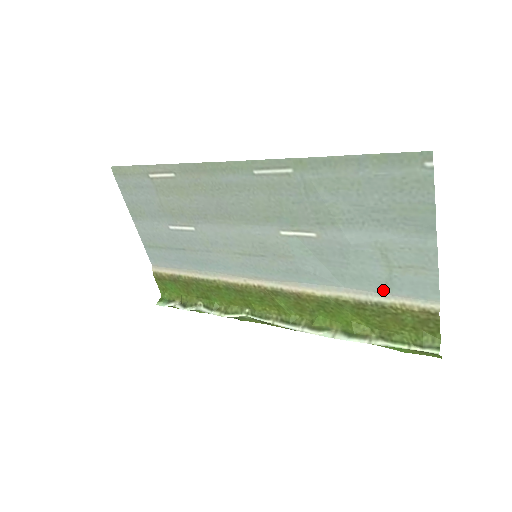
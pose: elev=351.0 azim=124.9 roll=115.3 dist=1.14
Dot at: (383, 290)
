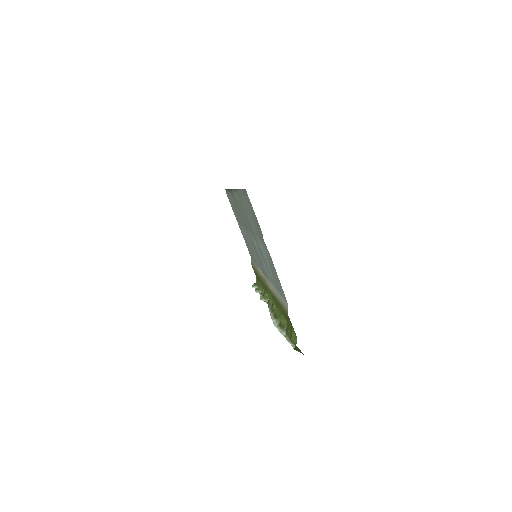
Dot at: (279, 291)
